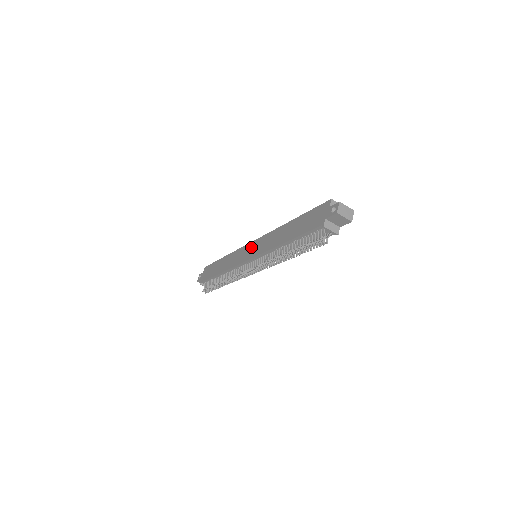
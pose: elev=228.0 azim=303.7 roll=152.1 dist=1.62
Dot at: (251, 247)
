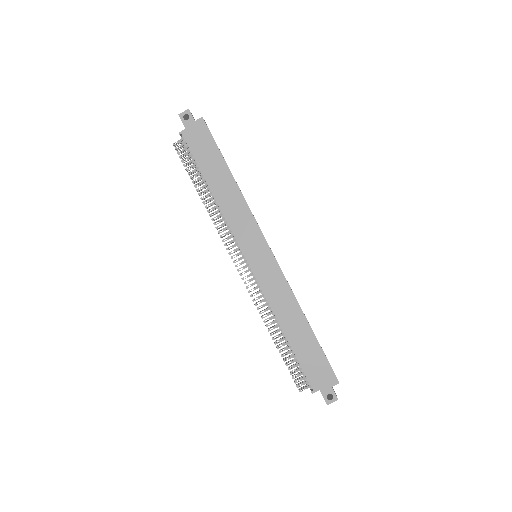
Dot at: (262, 252)
